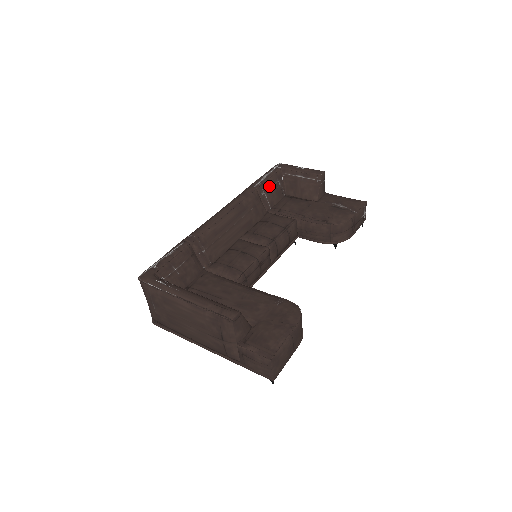
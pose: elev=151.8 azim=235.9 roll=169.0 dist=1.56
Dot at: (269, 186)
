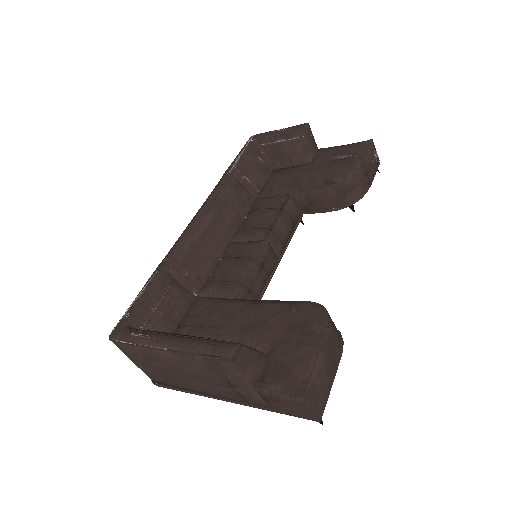
Dot at: (247, 166)
